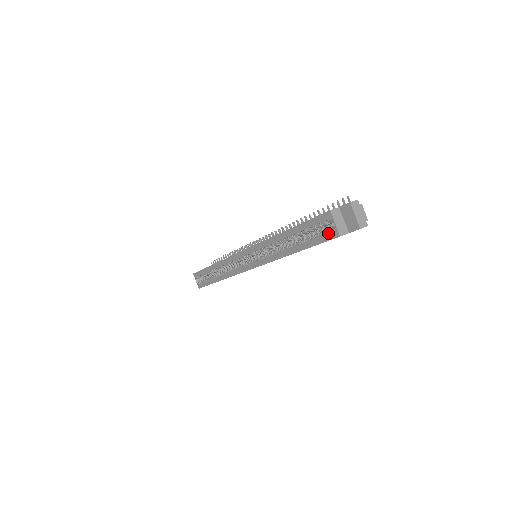
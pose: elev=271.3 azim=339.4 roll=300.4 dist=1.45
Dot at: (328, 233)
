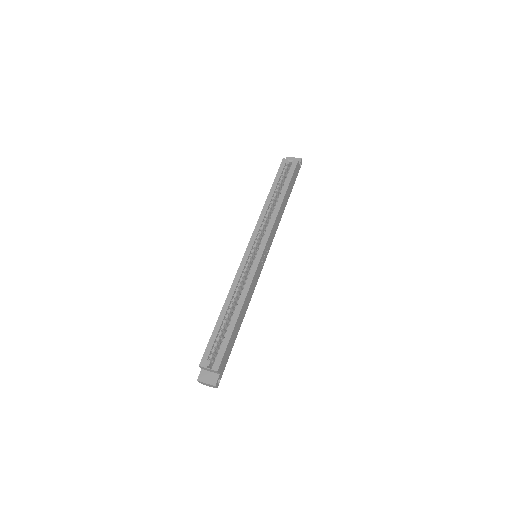
Dot at: (292, 166)
